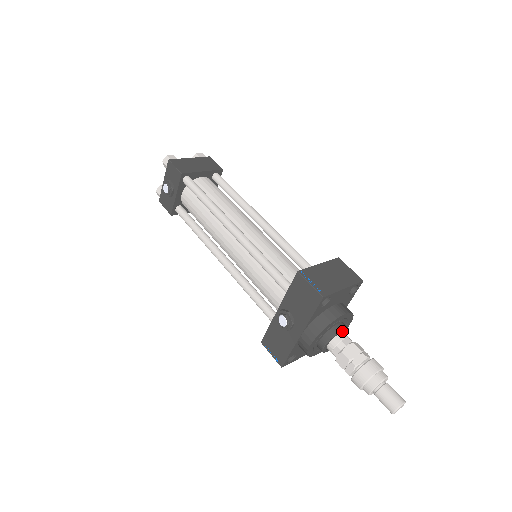
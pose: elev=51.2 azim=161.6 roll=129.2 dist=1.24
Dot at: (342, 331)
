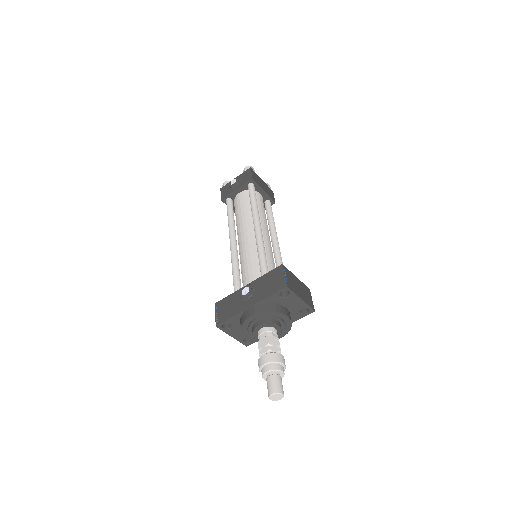
Dot at: (277, 328)
